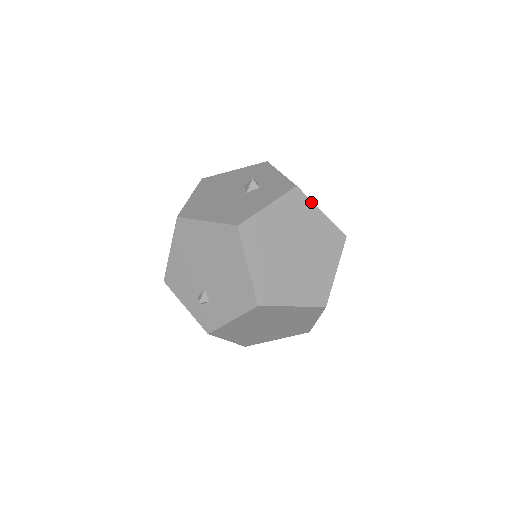
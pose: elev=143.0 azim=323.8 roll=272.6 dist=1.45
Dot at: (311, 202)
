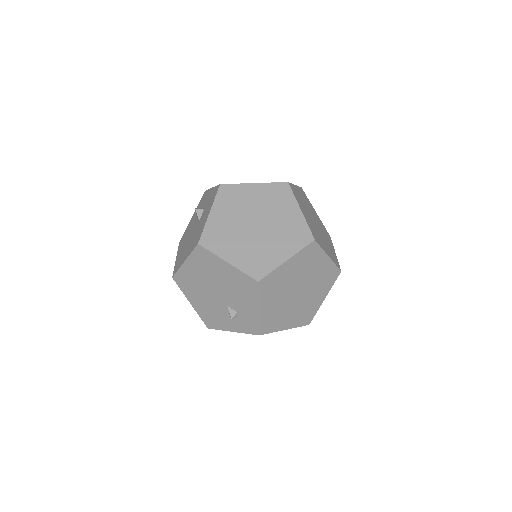
Dot at: (240, 185)
